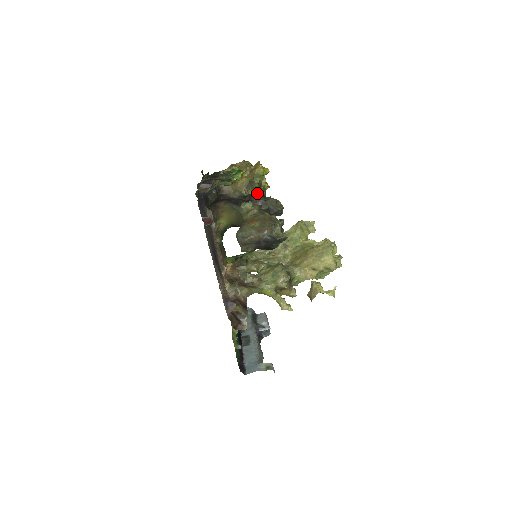
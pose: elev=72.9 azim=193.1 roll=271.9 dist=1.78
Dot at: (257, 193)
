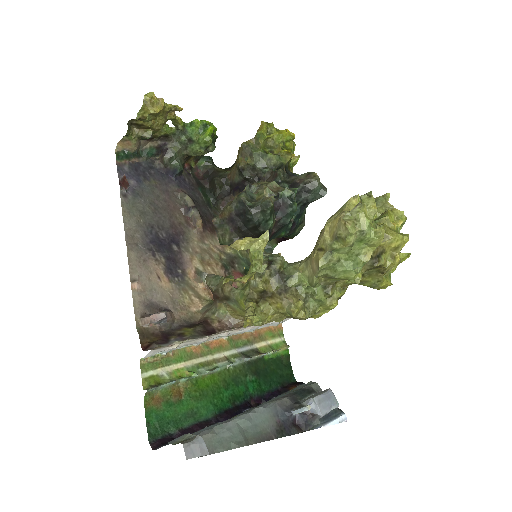
Dot at: (265, 164)
